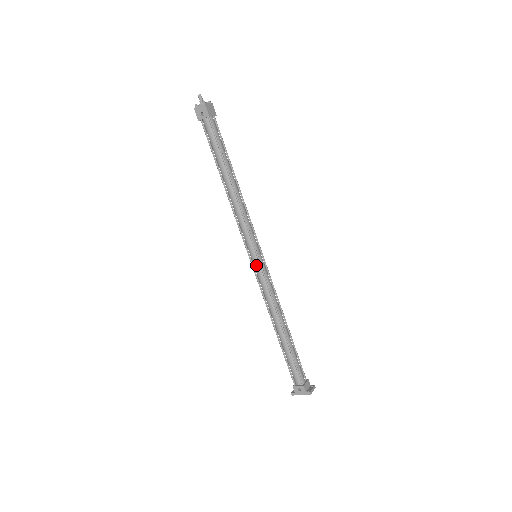
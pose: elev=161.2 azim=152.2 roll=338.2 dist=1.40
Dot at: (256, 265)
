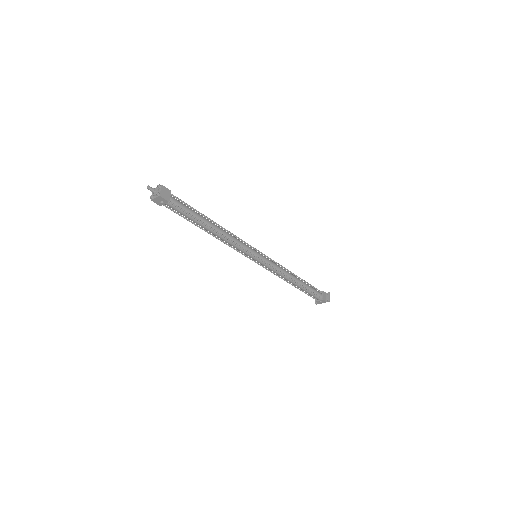
Dot at: (260, 263)
